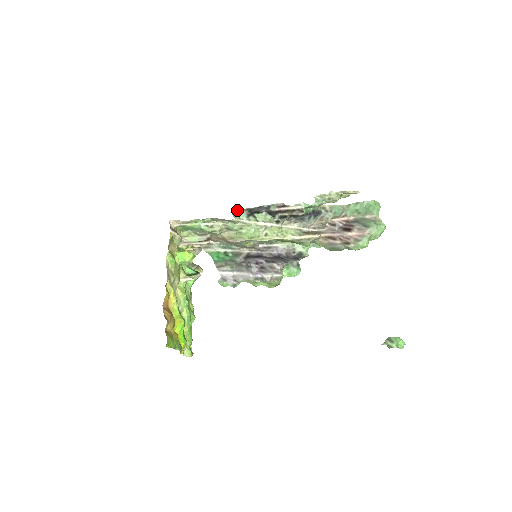
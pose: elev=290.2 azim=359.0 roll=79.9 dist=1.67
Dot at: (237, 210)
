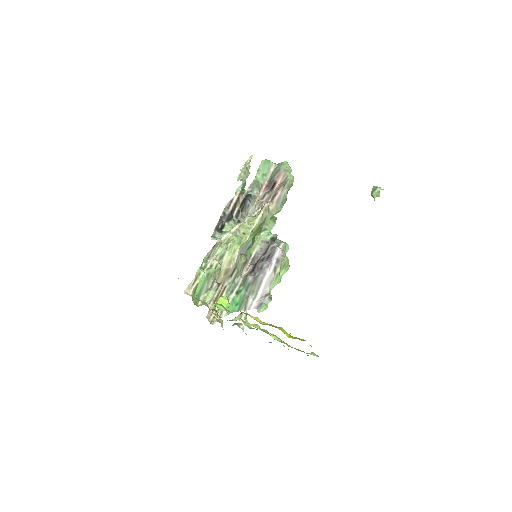
Dot at: (211, 236)
